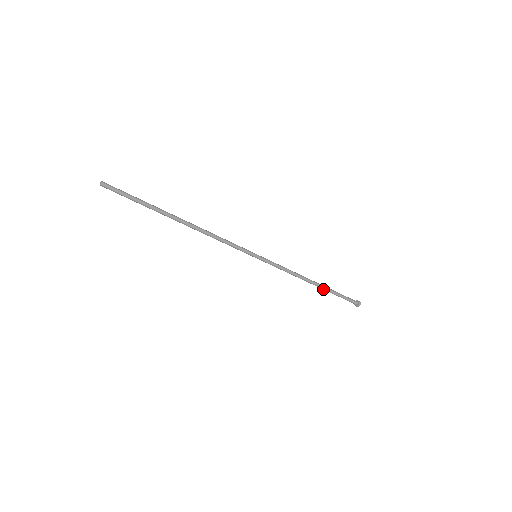
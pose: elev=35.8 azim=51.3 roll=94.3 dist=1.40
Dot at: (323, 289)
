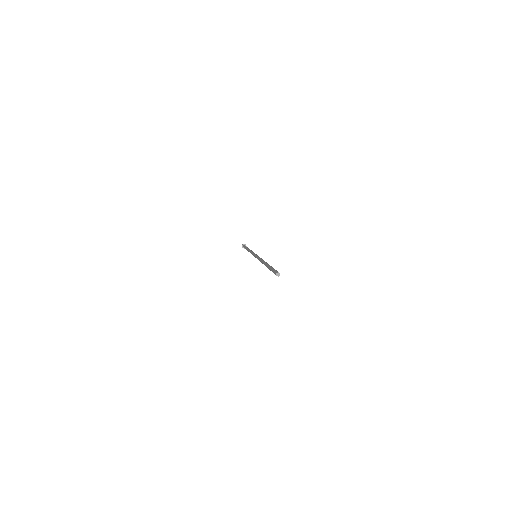
Dot at: occluded
